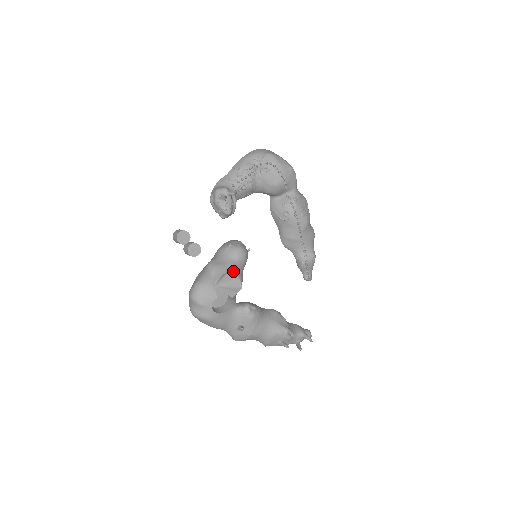
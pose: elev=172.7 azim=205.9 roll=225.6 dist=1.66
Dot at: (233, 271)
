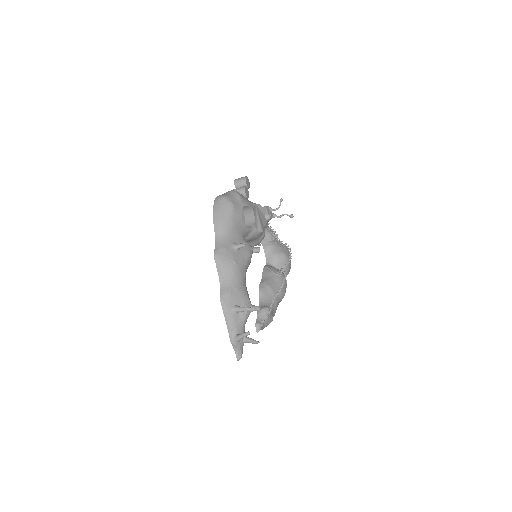
Dot at: (265, 220)
